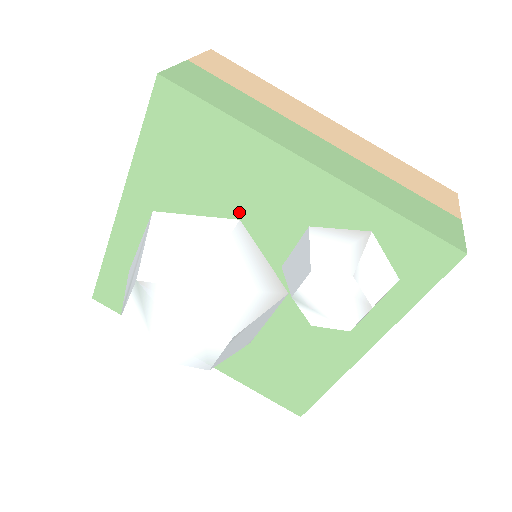
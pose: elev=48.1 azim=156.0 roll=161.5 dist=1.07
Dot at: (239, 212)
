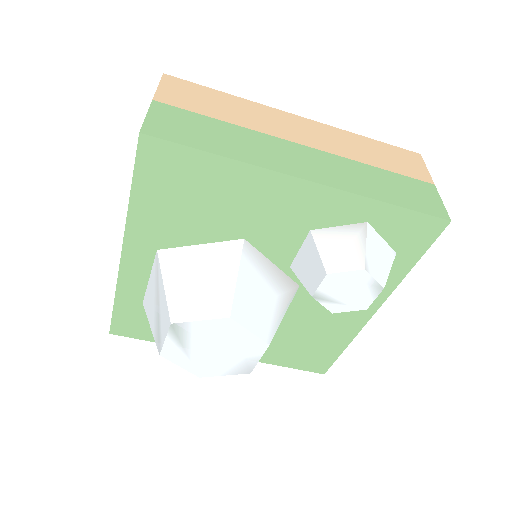
Dot at: (243, 233)
